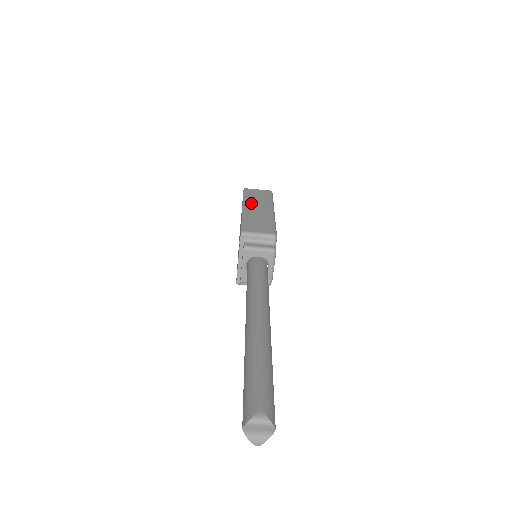
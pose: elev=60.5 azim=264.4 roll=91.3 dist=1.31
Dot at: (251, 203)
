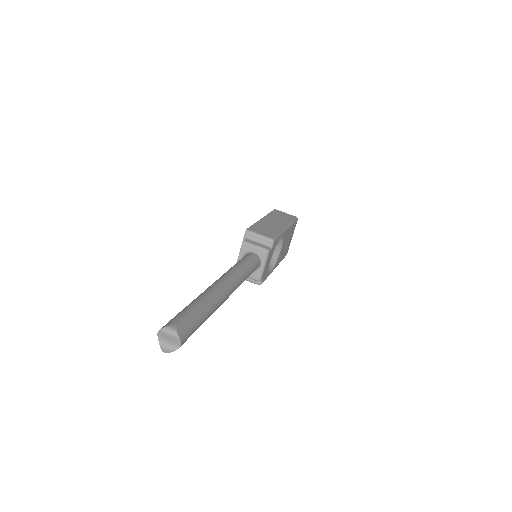
Dot at: (272, 218)
